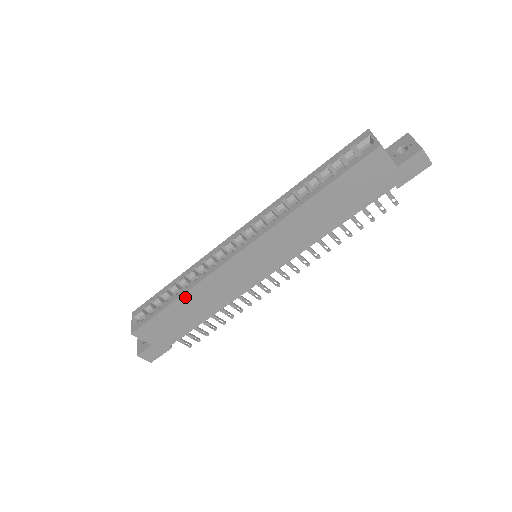
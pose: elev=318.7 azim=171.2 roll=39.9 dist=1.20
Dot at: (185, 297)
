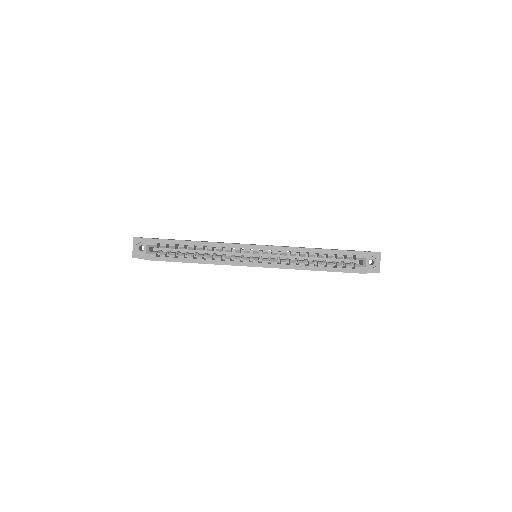
Dot at: (200, 263)
